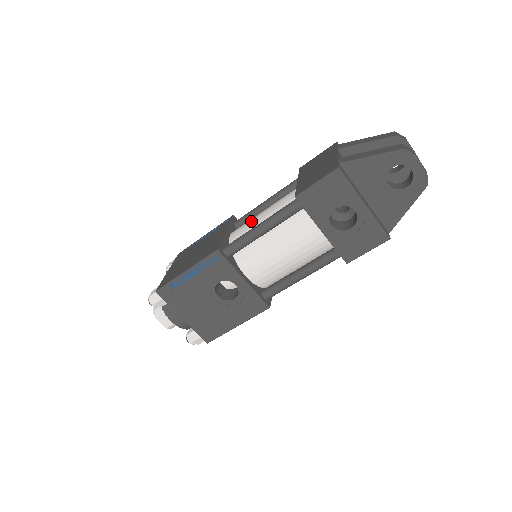
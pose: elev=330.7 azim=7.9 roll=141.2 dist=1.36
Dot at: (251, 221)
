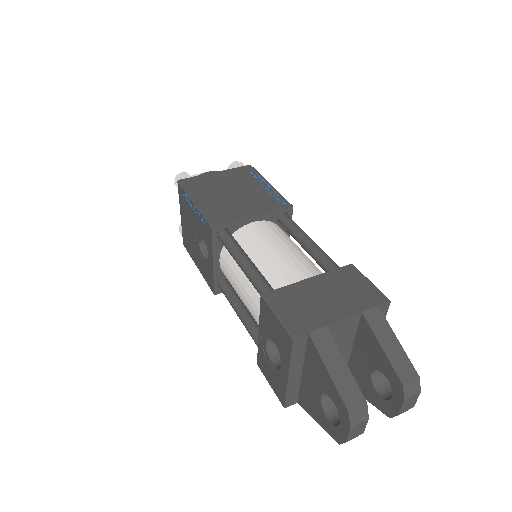
Dot at: (267, 240)
